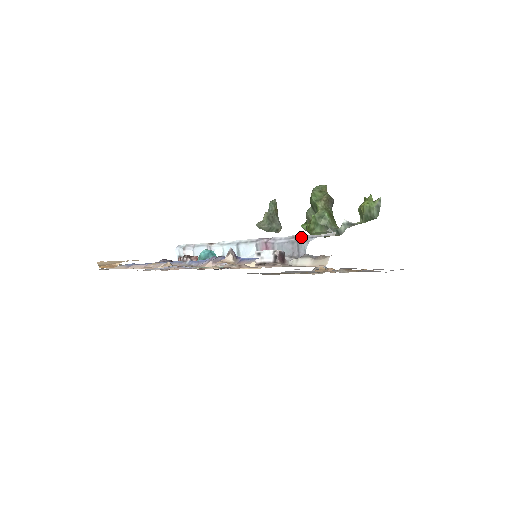
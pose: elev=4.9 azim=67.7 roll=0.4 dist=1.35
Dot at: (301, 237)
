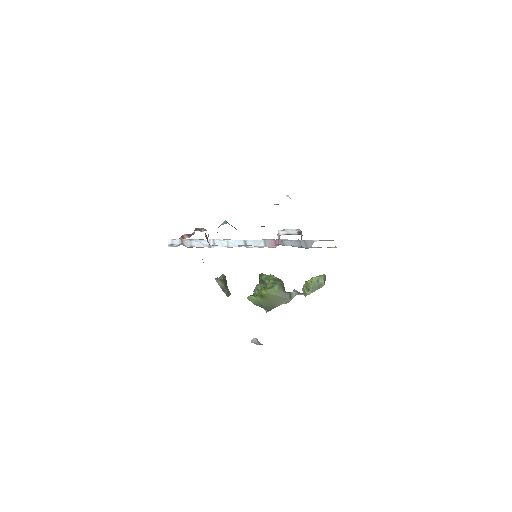
Dot at: (306, 240)
